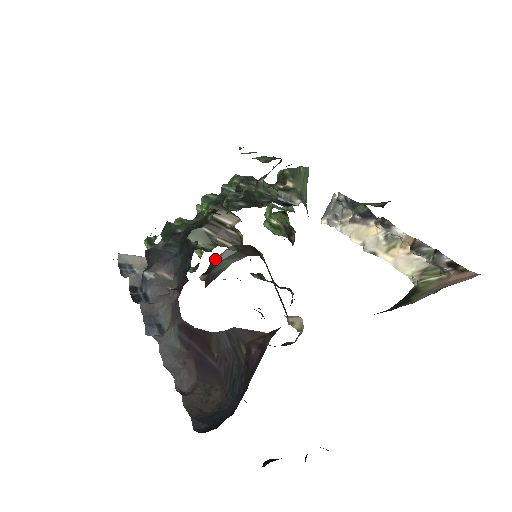
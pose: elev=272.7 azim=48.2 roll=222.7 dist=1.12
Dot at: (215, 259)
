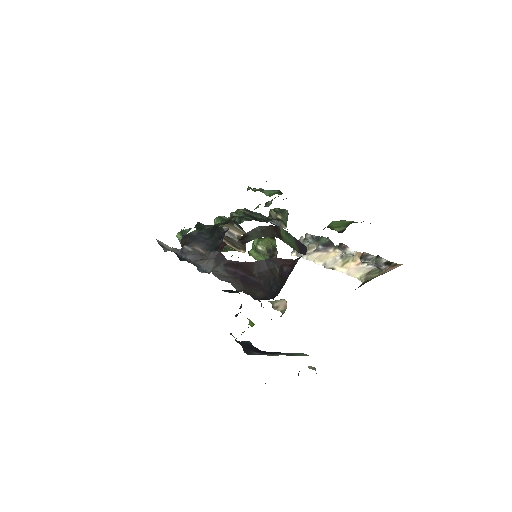
Dot at: (246, 233)
